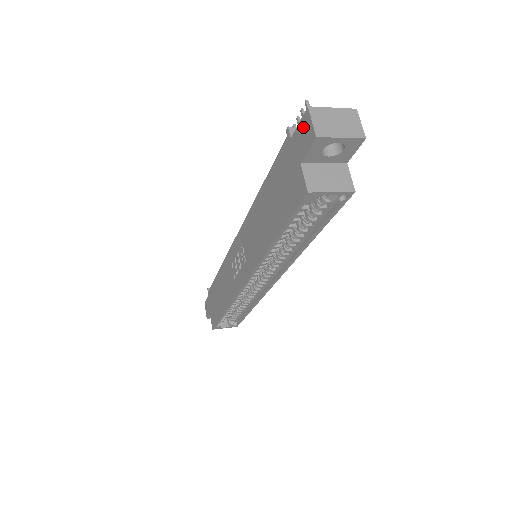
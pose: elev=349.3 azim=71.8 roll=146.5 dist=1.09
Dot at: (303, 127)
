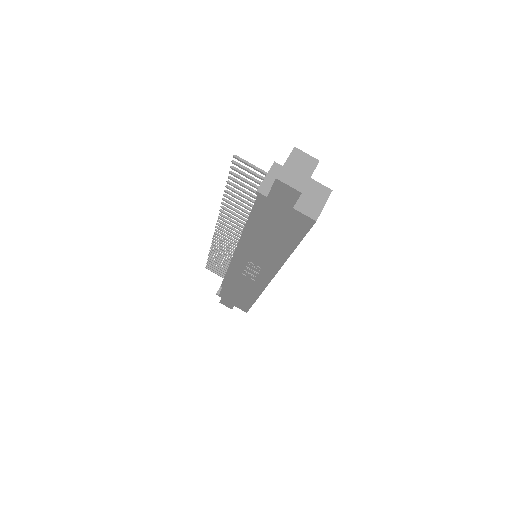
Dot at: (279, 190)
